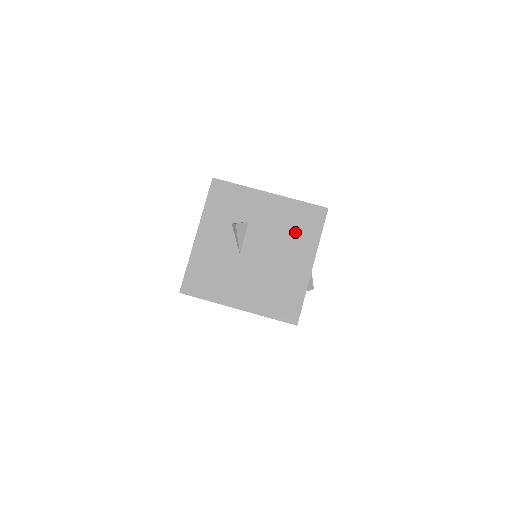
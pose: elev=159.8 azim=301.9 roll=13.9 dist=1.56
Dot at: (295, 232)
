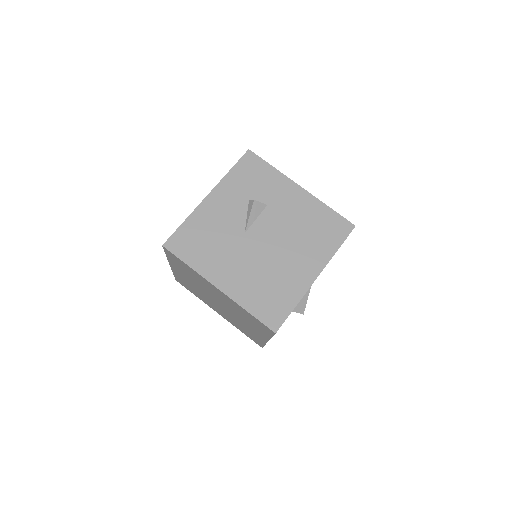
Dot at: (312, 235)
